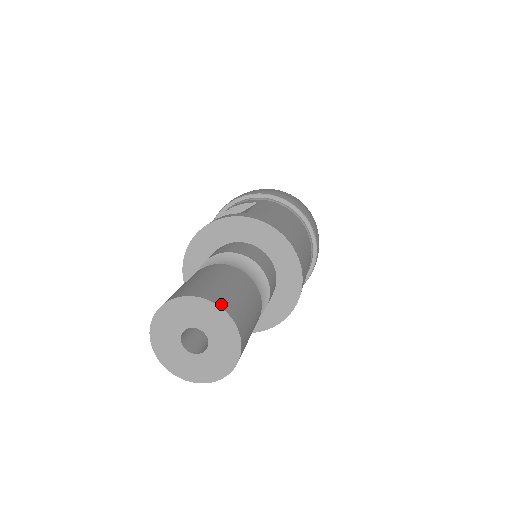
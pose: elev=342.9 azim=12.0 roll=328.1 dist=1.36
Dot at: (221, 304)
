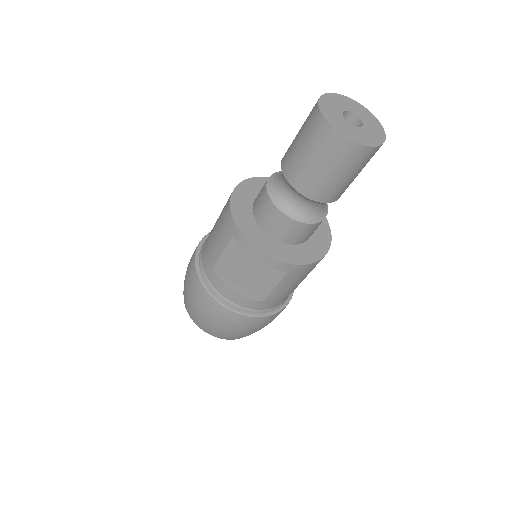
Dot at: occluded
